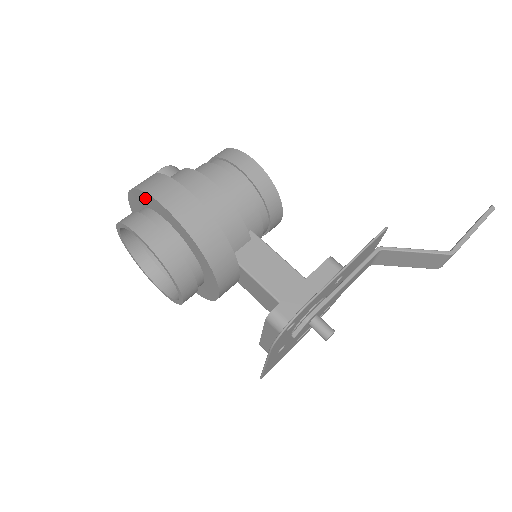
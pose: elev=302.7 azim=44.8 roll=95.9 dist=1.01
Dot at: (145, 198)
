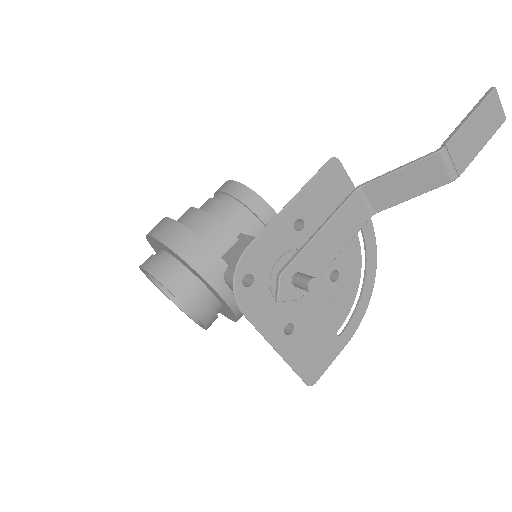
Dot at: (152, 243)
